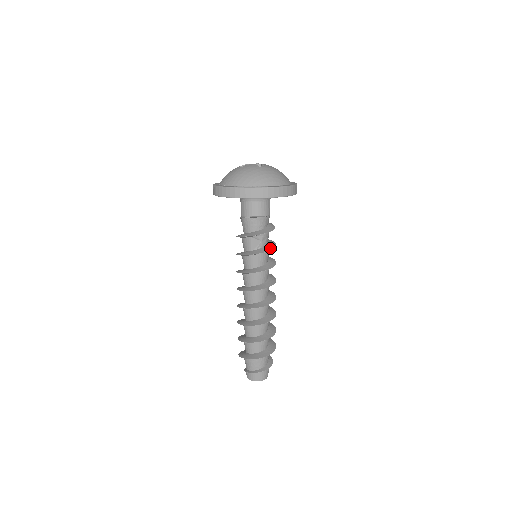
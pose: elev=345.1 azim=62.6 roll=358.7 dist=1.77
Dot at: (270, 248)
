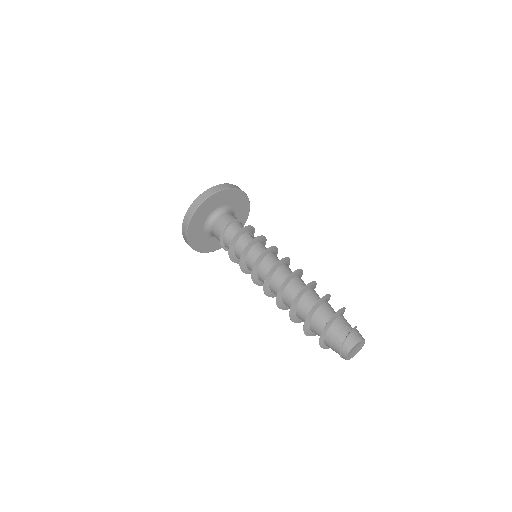
Dot at: occluded
